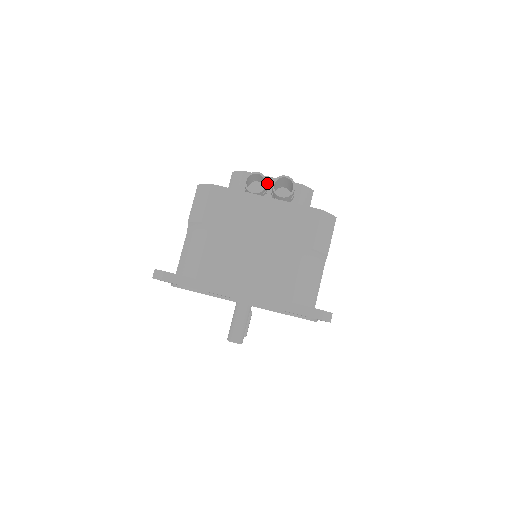
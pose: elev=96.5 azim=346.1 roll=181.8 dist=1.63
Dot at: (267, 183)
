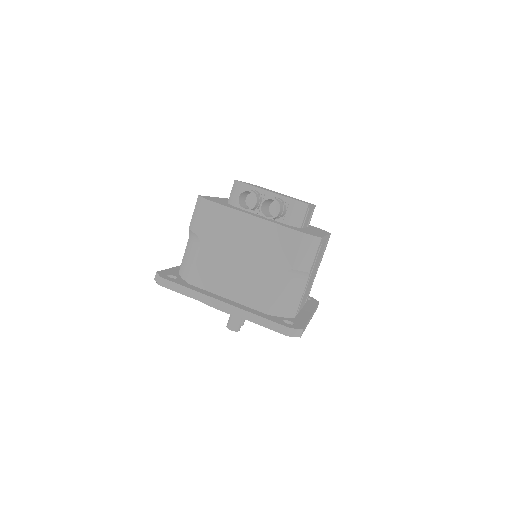
Dot at: (262, 196)
